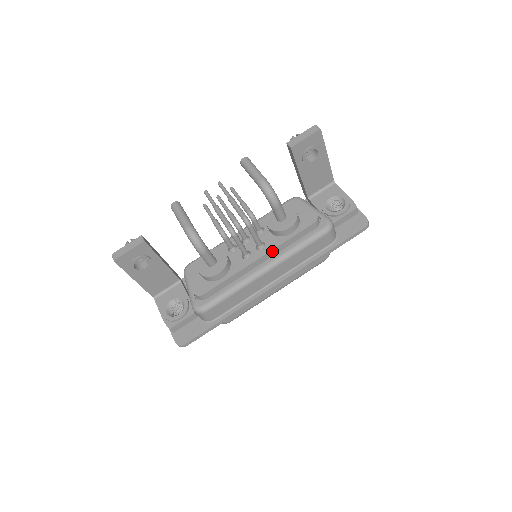
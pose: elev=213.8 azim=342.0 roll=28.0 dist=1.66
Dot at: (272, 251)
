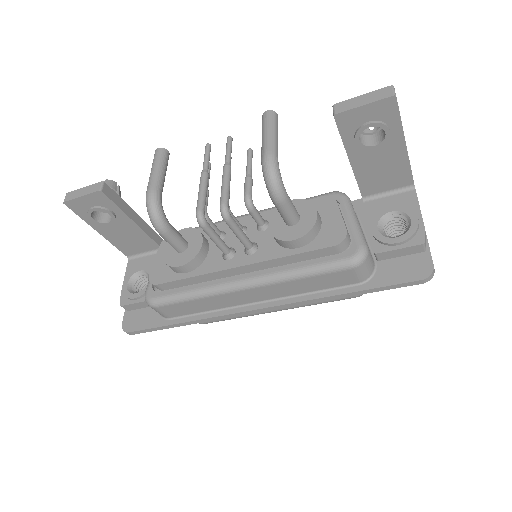
Dot at: (261, 263)
